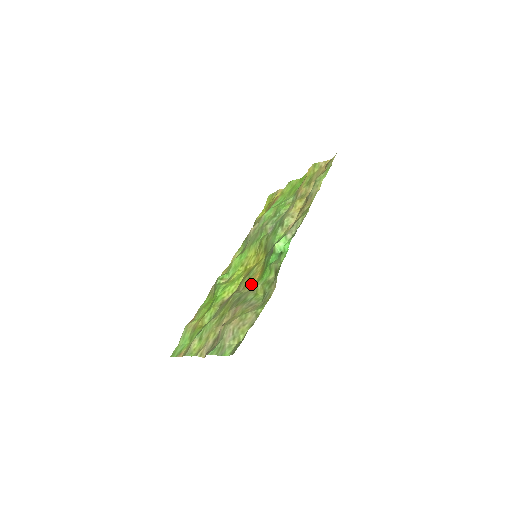
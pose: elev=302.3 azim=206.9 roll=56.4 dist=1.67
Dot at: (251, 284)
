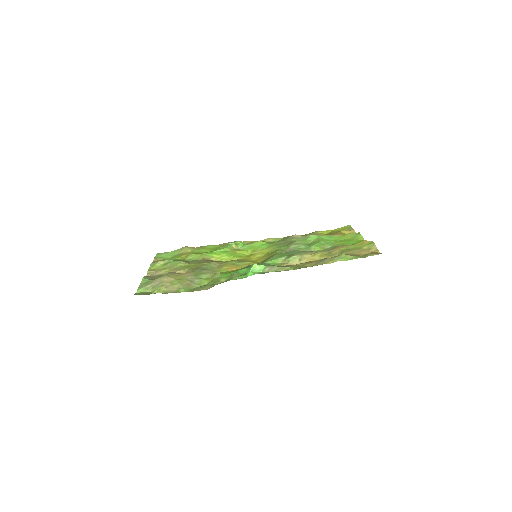
Dot at: (223, 269)
